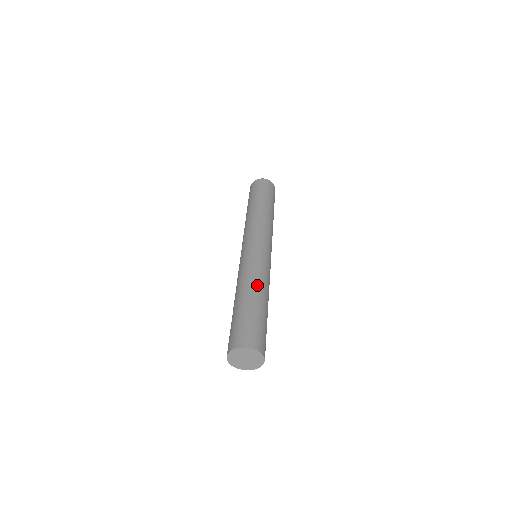
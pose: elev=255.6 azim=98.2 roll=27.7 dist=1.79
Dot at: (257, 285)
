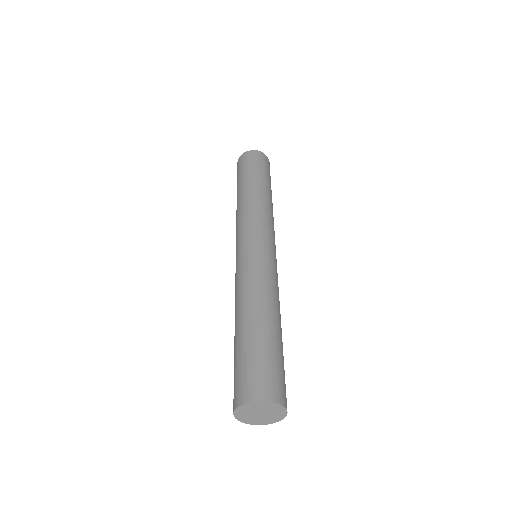
Dot at: occluded
